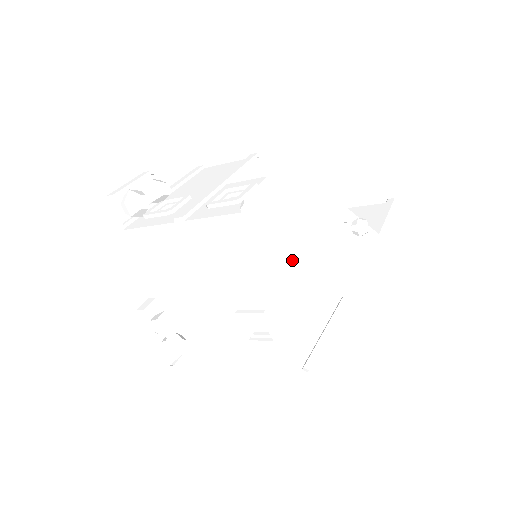
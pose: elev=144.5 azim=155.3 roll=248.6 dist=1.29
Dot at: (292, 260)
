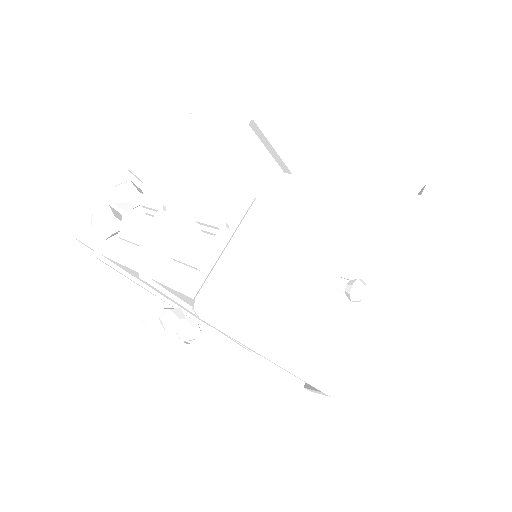
Dot at: occluded
